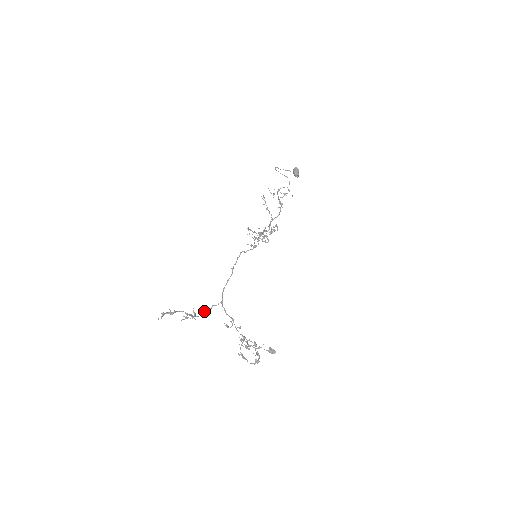
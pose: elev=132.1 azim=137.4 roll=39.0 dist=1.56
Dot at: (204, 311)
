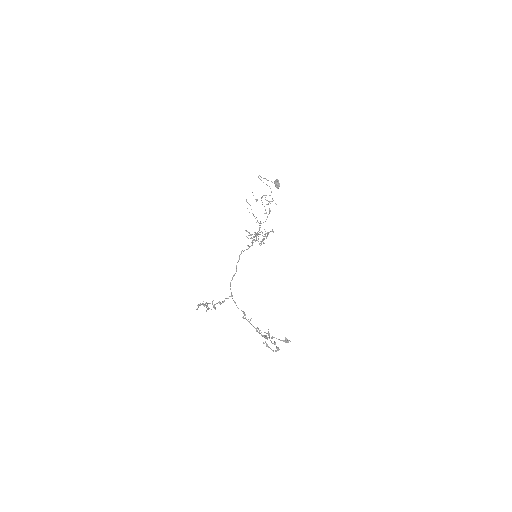
Dot at: (220, 303)
